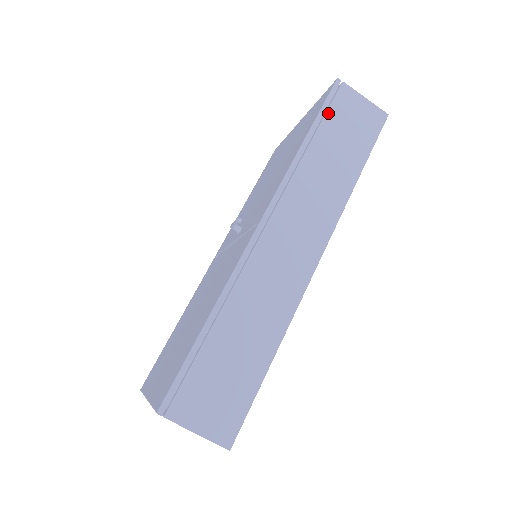
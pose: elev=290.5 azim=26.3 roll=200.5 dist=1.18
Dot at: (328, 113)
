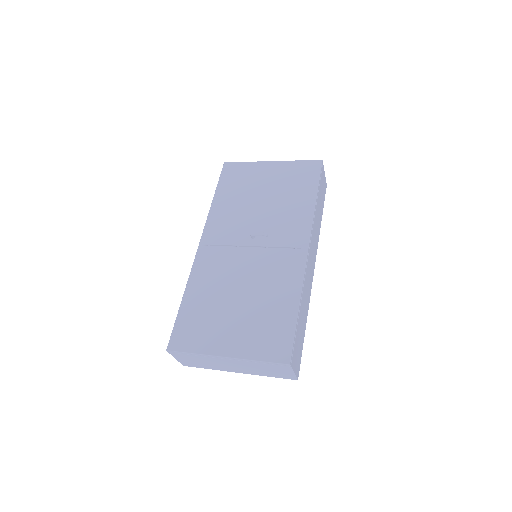
Dot at: (320, 182)
